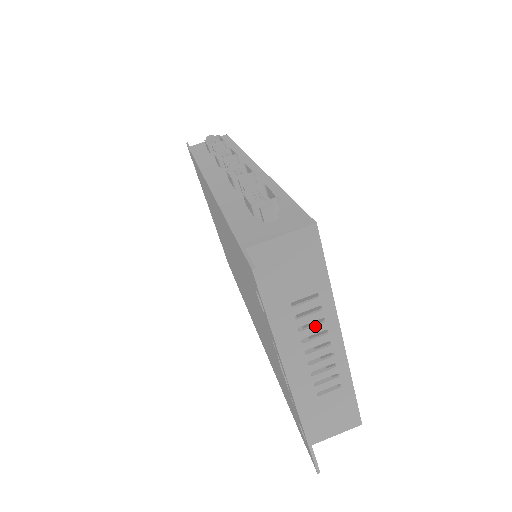
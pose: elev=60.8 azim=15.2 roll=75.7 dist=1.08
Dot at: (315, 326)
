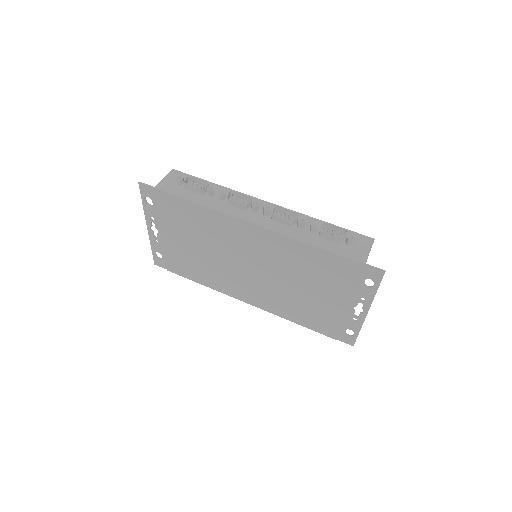
Dot at: occluded
